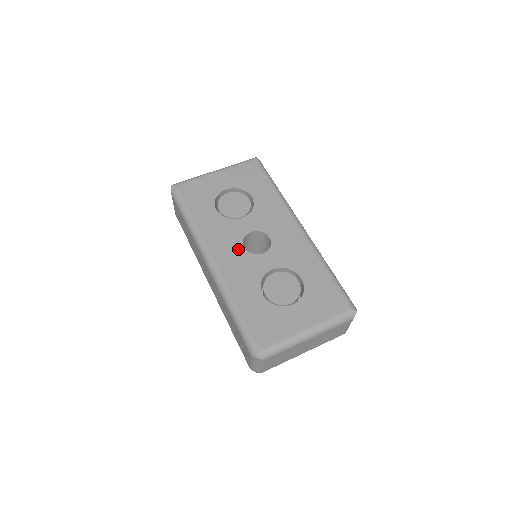
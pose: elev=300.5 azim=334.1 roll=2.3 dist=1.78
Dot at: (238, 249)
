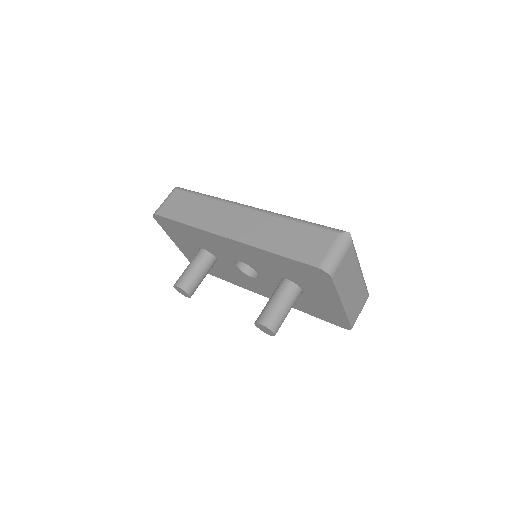
Dot at: occluded
